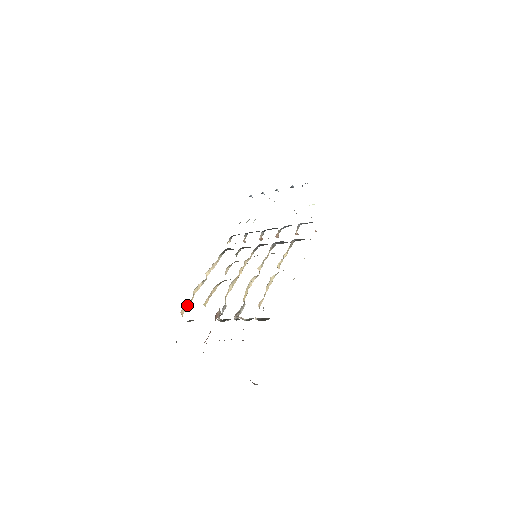
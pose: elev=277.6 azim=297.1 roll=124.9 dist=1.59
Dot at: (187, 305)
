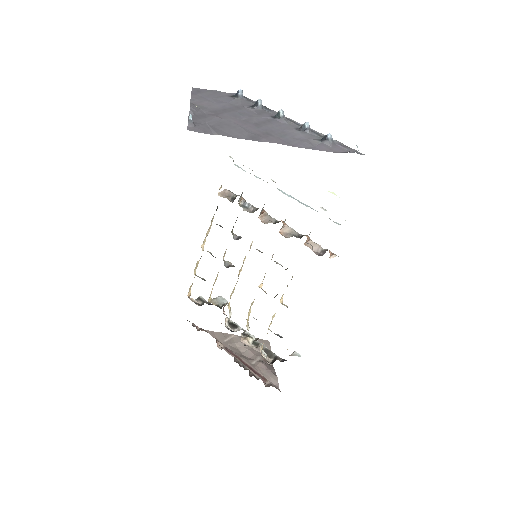
Dot at: (191, 285)
